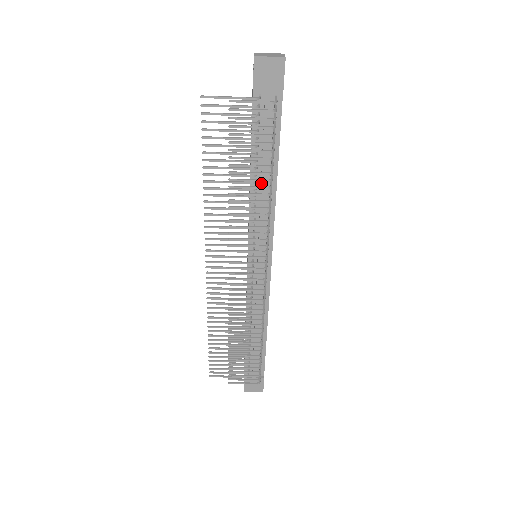
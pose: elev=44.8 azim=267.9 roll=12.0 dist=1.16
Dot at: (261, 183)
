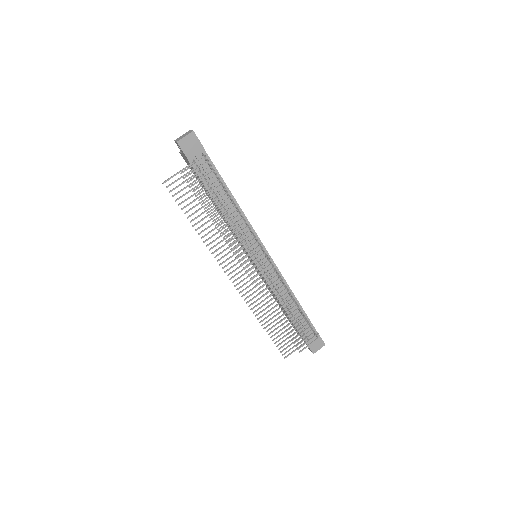
Dot at: (228, 208)
